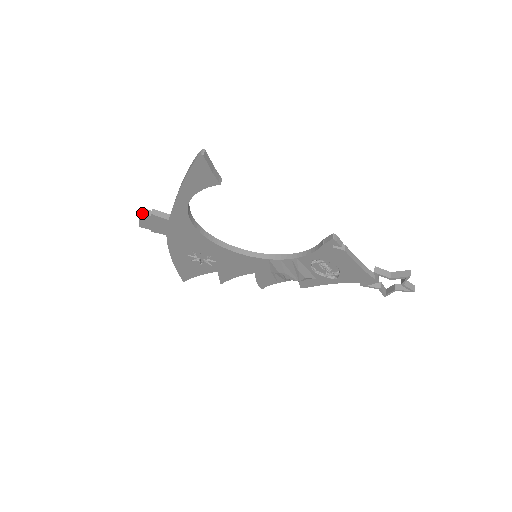
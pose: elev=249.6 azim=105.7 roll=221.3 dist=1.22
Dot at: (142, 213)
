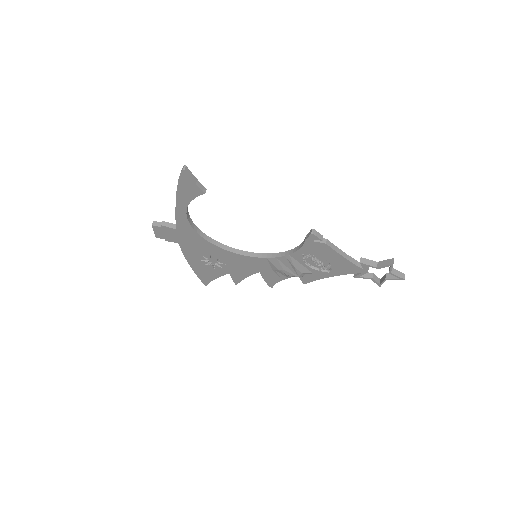
Dot at: (154, 225)
